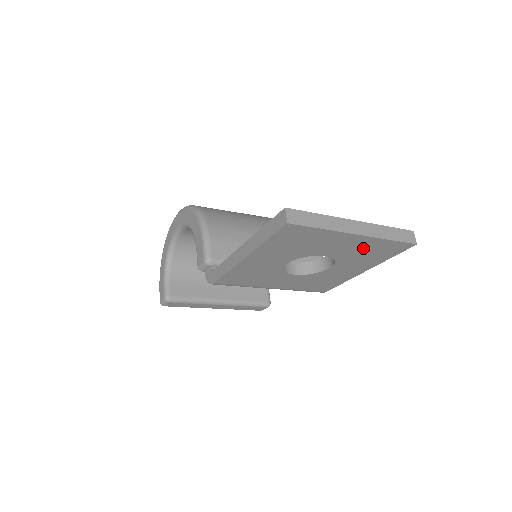
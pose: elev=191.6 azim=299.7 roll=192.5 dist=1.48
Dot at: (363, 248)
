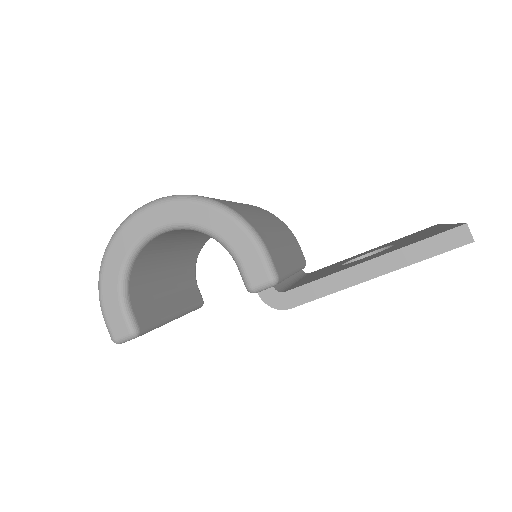
Dot at: occluded
